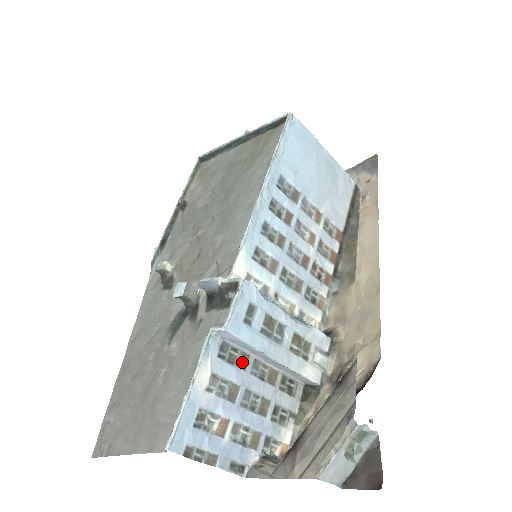
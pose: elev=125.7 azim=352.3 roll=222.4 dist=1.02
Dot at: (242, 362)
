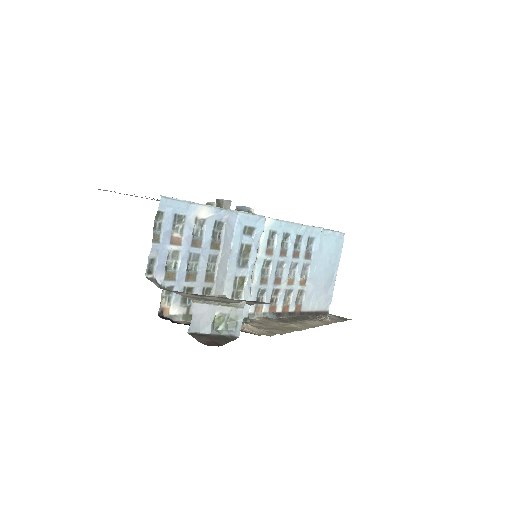
Dot at: (214, 245)
